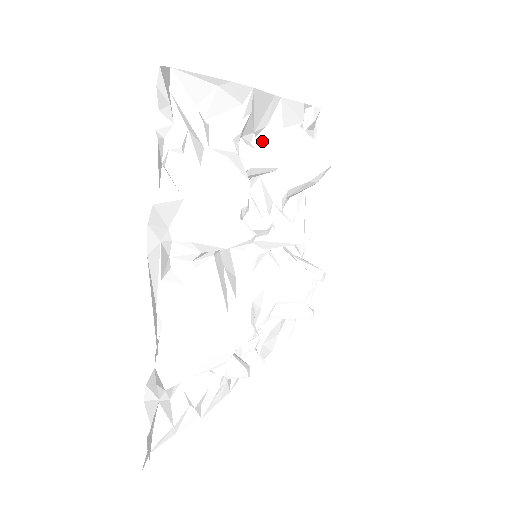
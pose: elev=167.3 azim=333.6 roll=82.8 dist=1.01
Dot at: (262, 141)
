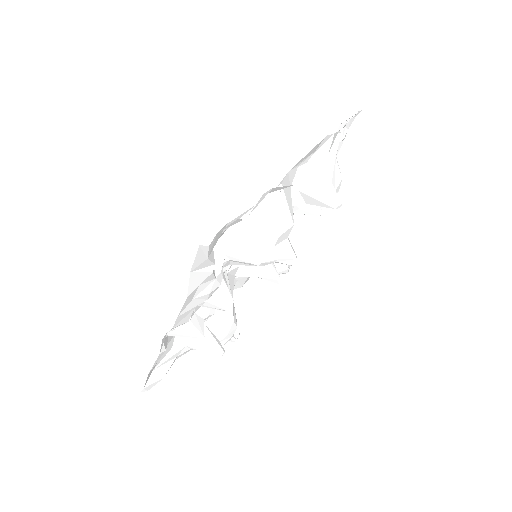
Dot at: occluded
